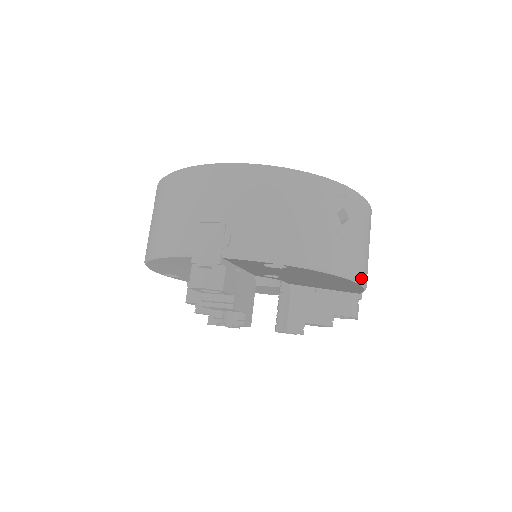
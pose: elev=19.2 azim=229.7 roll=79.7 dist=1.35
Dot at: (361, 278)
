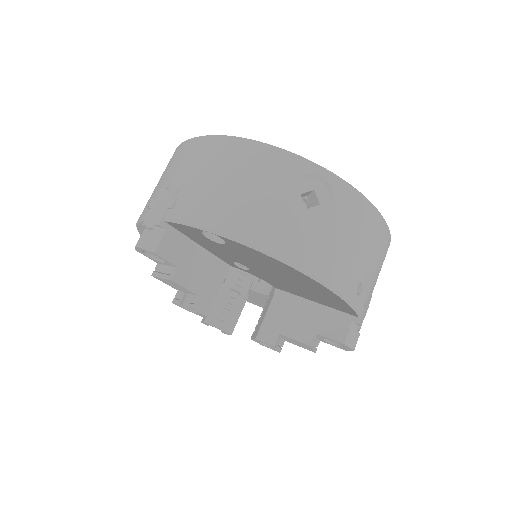
Dot at: (329, 280)
